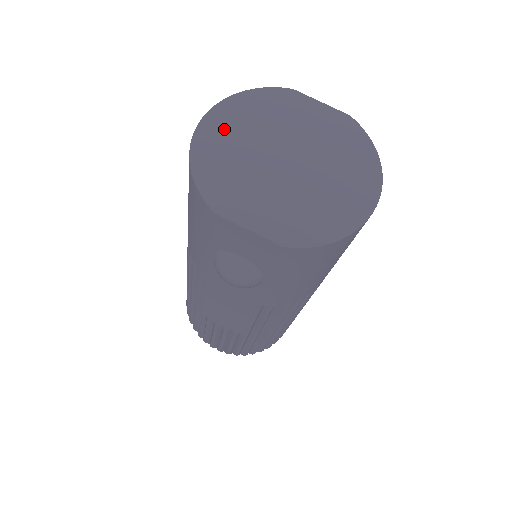
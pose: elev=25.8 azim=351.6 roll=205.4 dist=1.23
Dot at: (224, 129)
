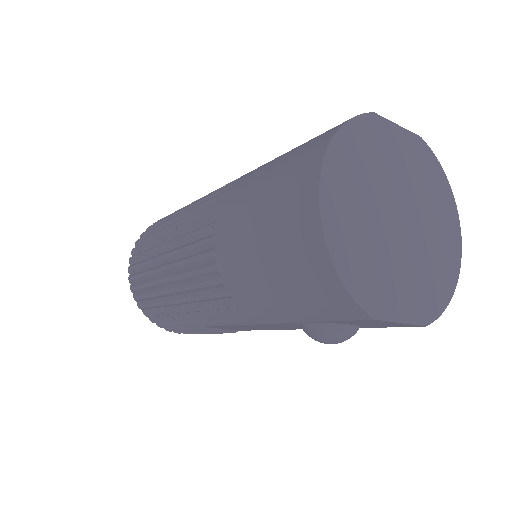
Dot at: (342, 199)
